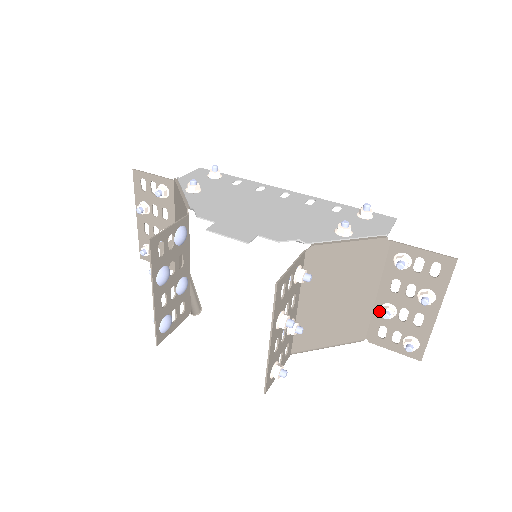
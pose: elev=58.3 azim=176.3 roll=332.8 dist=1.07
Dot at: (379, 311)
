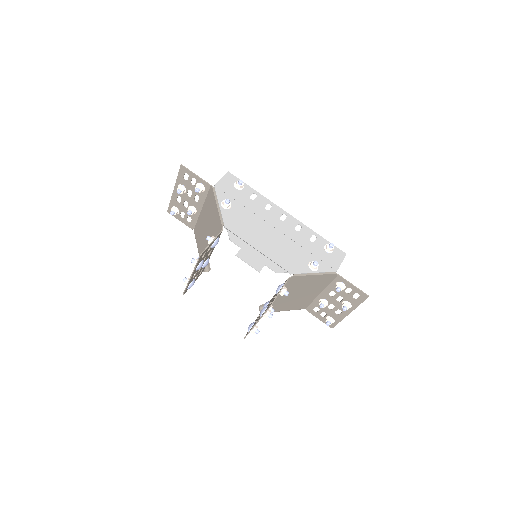
Dot at: (318, 300)
